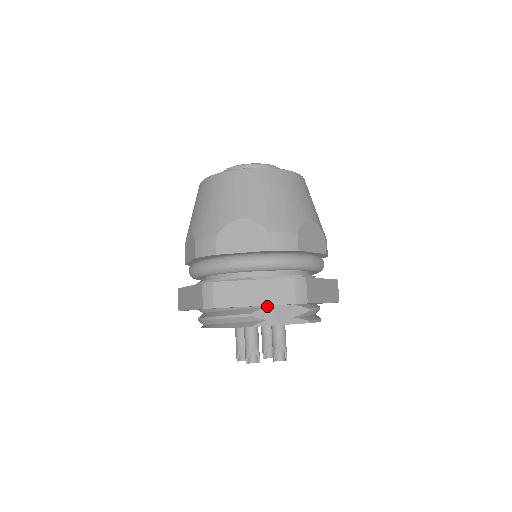
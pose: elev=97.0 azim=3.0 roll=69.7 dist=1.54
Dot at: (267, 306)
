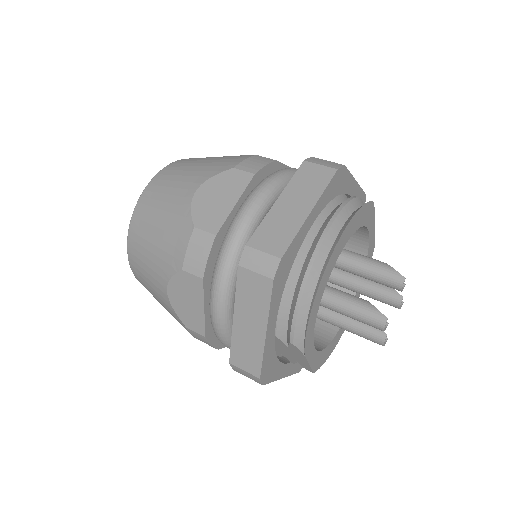
Dot at: occluded
